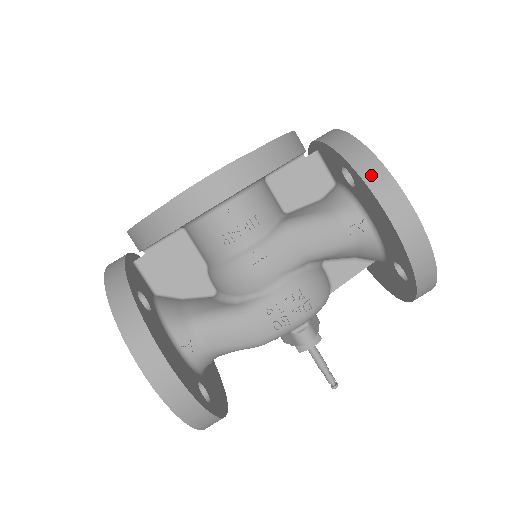
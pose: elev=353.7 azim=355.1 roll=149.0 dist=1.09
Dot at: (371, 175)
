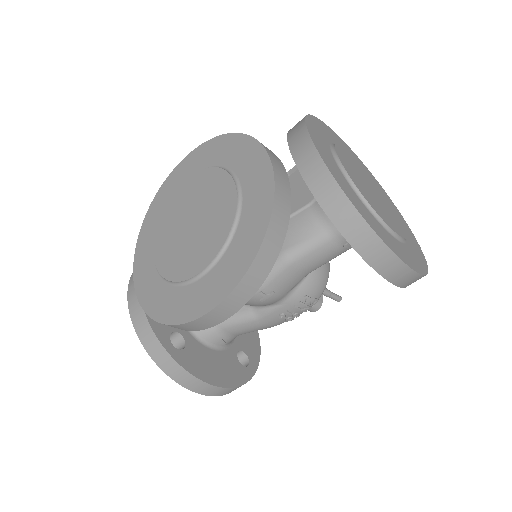
Dot at: (366, 249)
